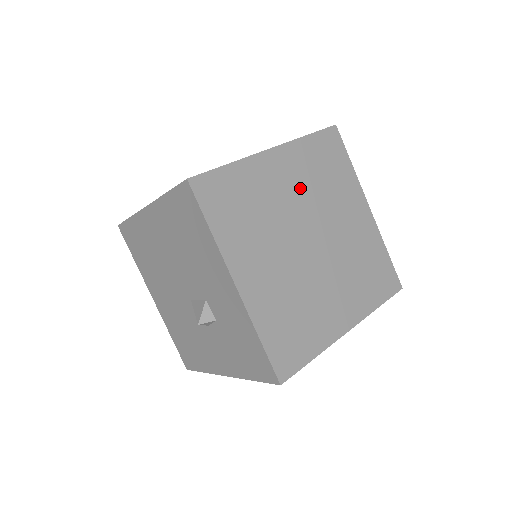
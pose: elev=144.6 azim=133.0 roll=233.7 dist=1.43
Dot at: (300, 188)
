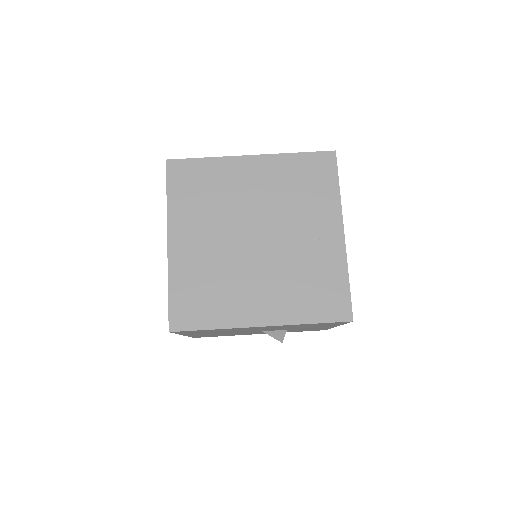
Dot at: occluded
